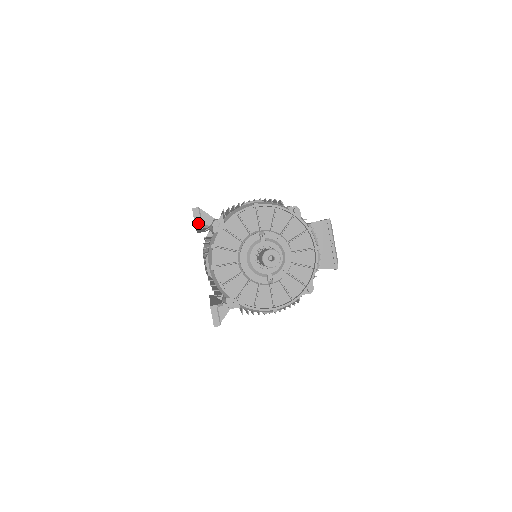
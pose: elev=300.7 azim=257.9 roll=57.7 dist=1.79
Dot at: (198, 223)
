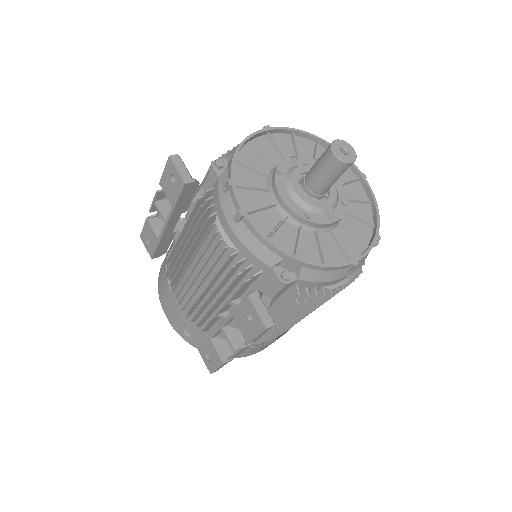
Dot at: (185, 175)
